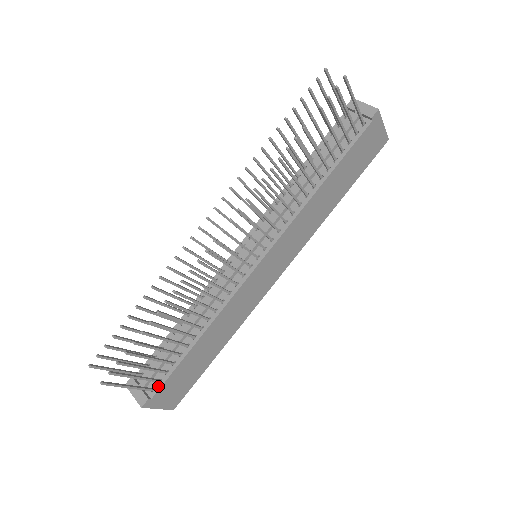
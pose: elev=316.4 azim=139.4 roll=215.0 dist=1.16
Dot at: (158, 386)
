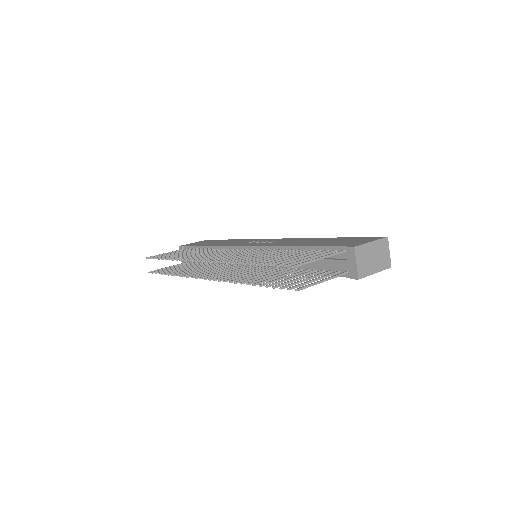
Dot at: occluded
